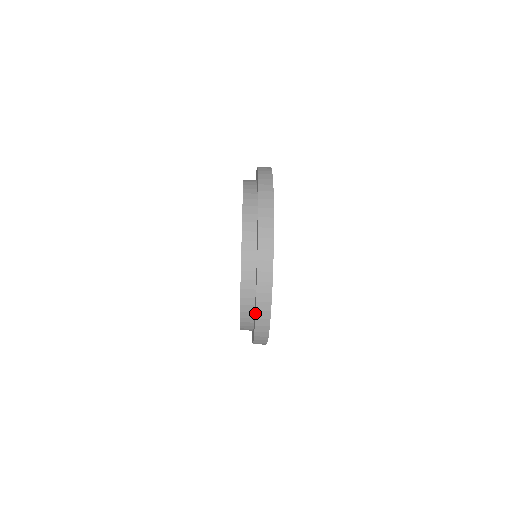
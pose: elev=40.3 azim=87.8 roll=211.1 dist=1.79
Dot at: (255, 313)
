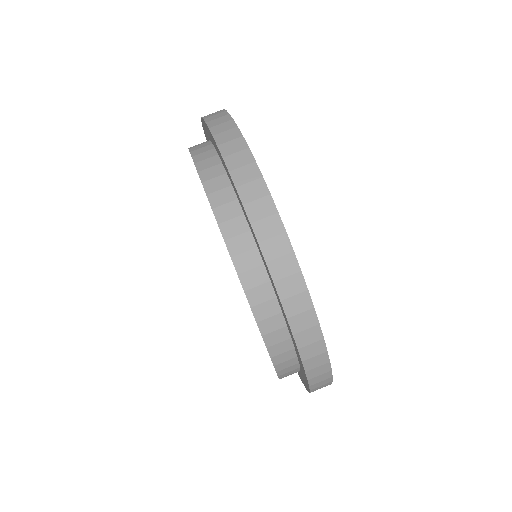
Dot at: (298, 353)
